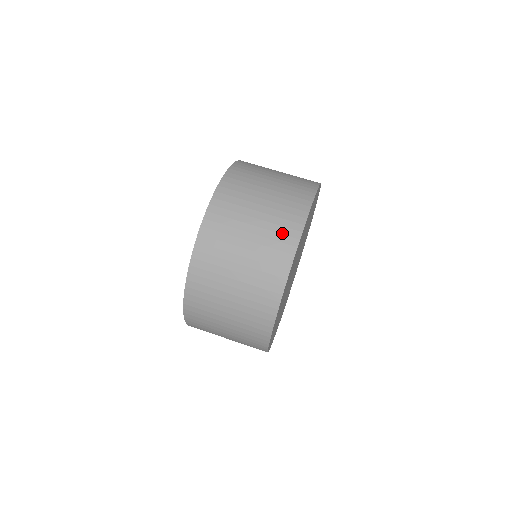
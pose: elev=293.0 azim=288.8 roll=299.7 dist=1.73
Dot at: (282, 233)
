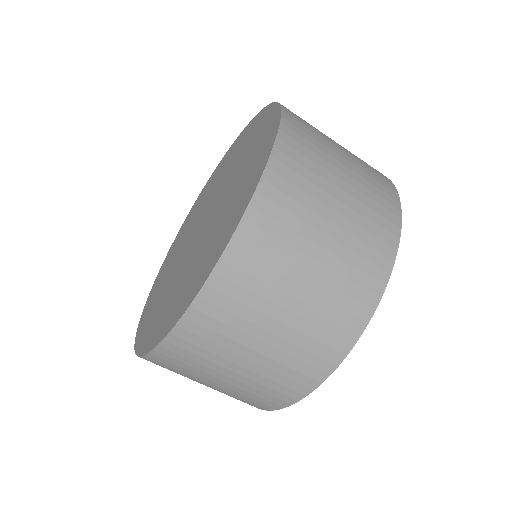
Dot at: (368, 258)
